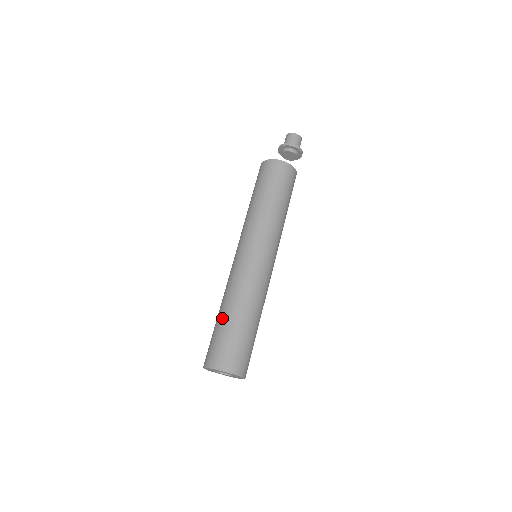
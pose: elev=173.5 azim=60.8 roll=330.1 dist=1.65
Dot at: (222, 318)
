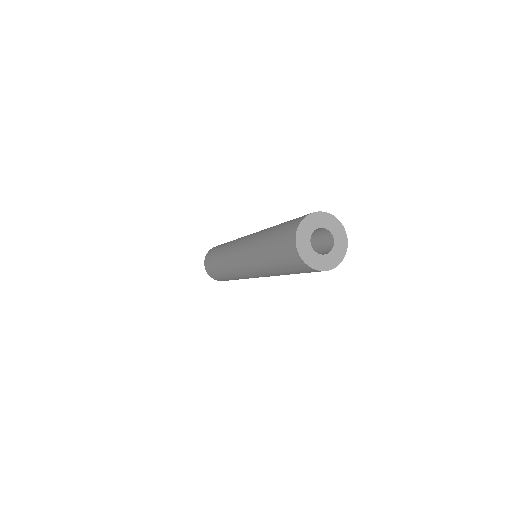
Dot at: occluded
